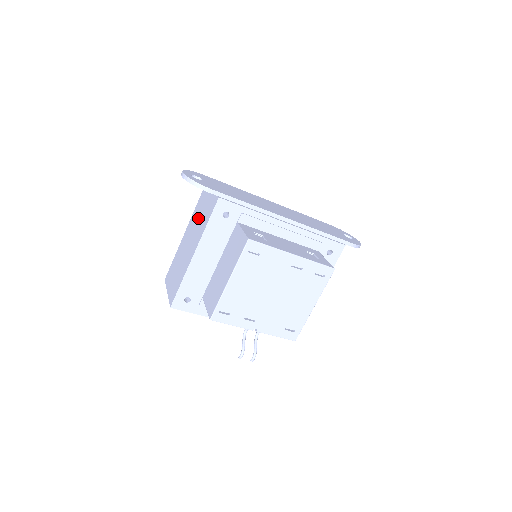
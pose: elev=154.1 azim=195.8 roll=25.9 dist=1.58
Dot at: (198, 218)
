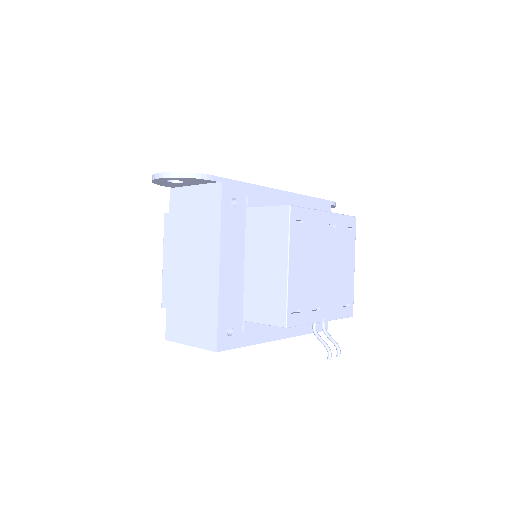
Dot at: (189, 231)
